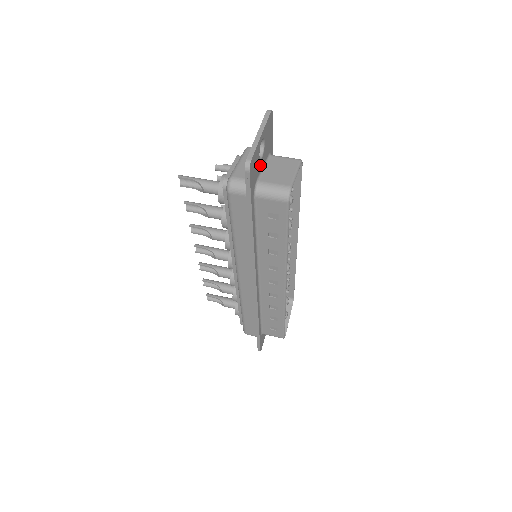
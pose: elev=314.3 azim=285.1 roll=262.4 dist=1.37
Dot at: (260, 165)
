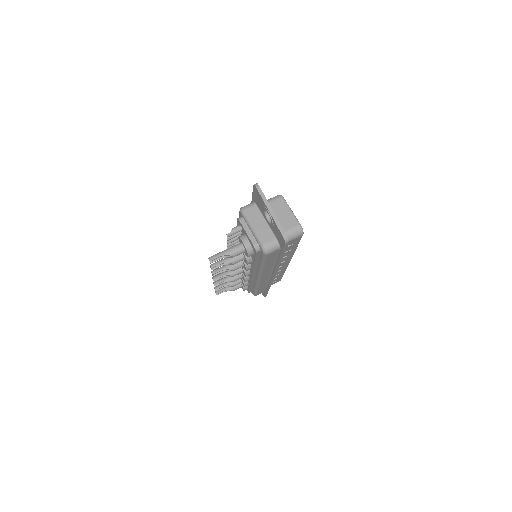
Dot at: occluded
